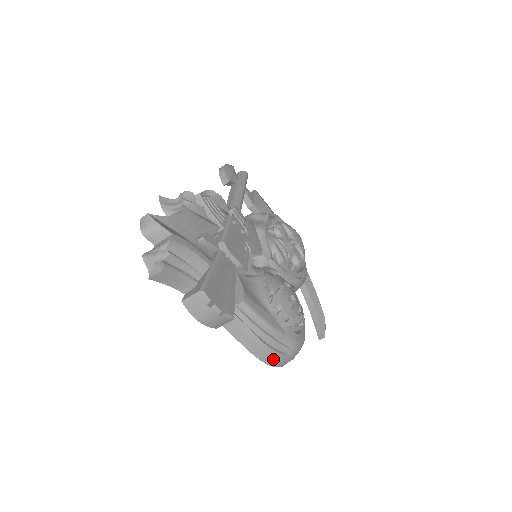
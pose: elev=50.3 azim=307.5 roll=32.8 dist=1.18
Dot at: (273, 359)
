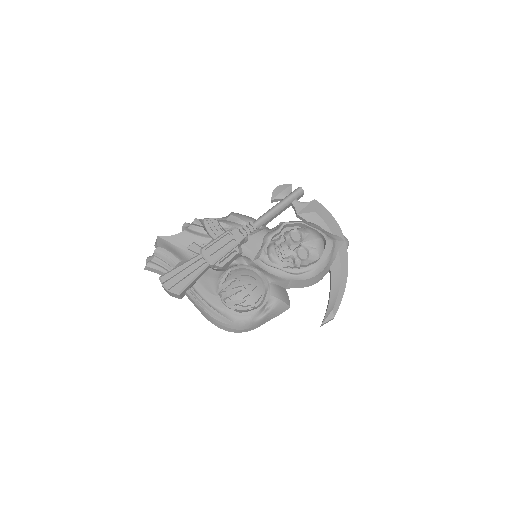
Dot at: (219, 325)
